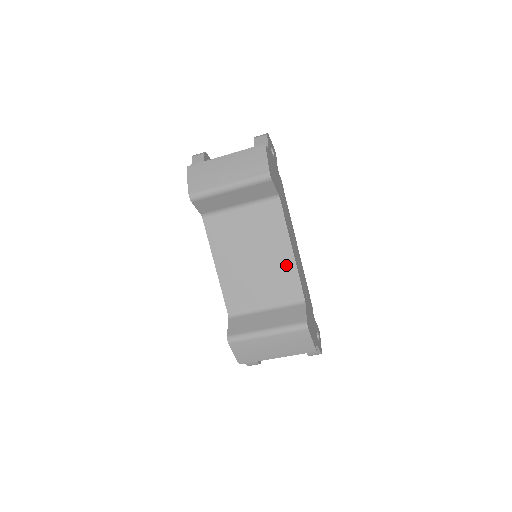
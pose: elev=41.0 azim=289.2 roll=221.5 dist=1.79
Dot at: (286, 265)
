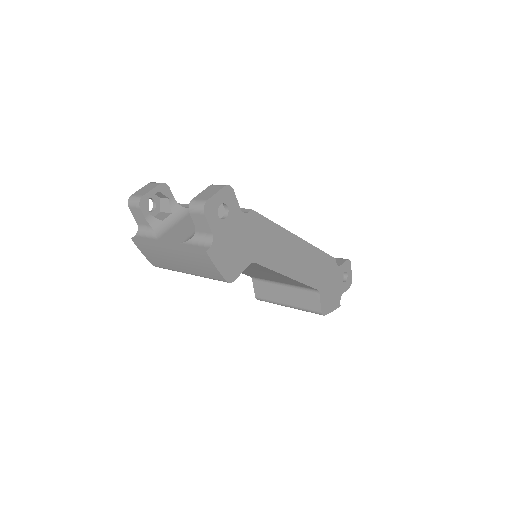
Dot at: occluded
